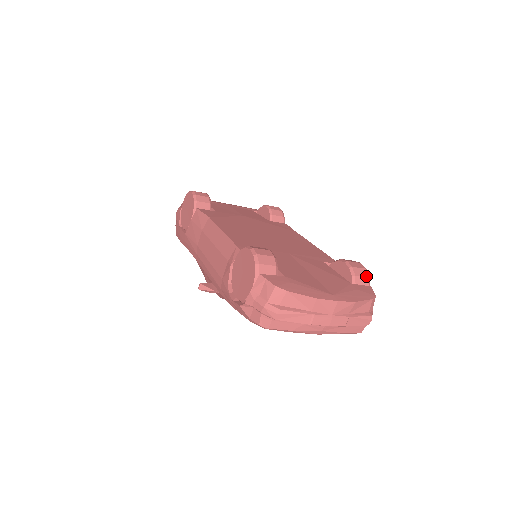
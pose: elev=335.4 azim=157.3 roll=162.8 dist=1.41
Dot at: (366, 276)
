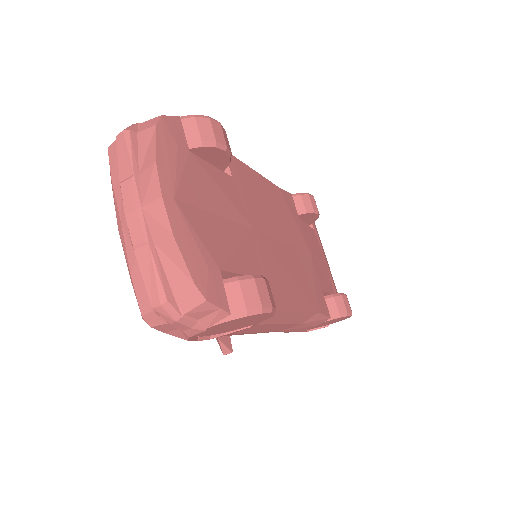
Dot at: (247, 304)
